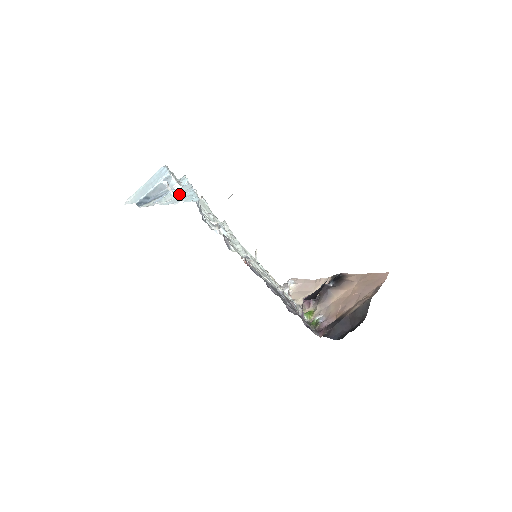
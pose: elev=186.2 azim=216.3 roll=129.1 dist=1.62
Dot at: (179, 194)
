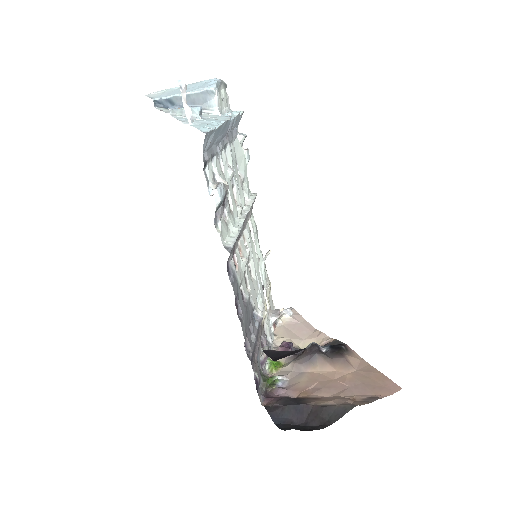
Dot at: (204, 118)
